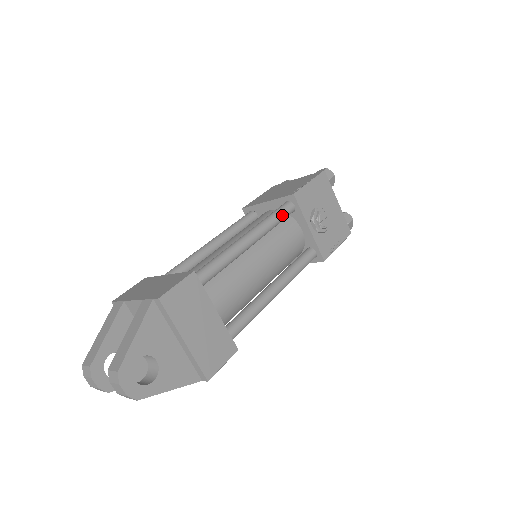
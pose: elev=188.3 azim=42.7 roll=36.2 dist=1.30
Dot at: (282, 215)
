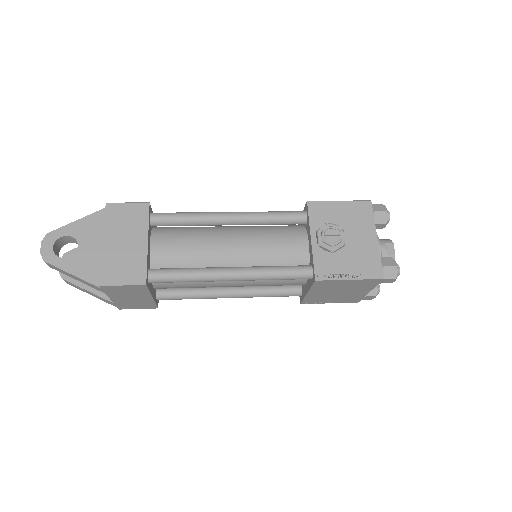
Dot at: (284, 215)
